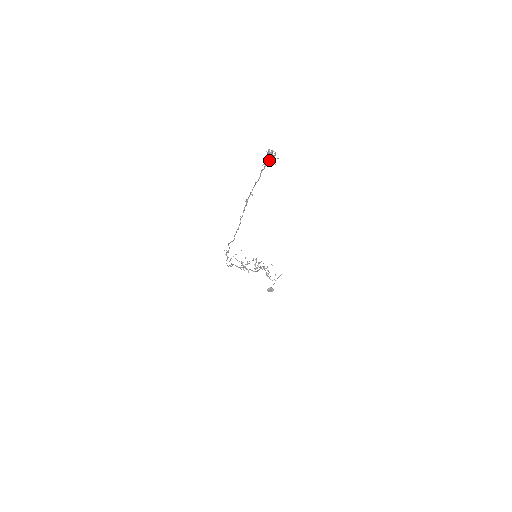
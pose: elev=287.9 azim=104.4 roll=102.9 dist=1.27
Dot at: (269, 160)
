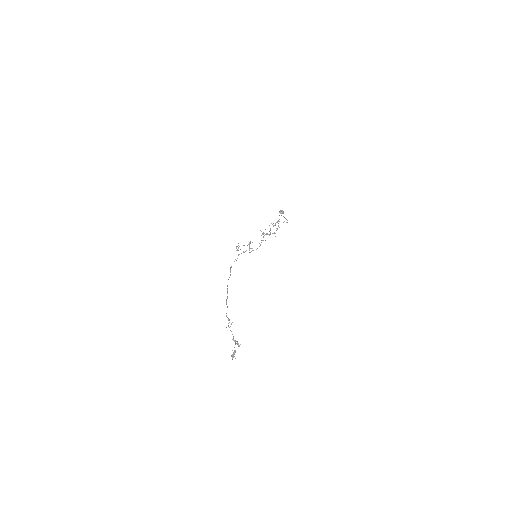
Dot at: (234, 351)
